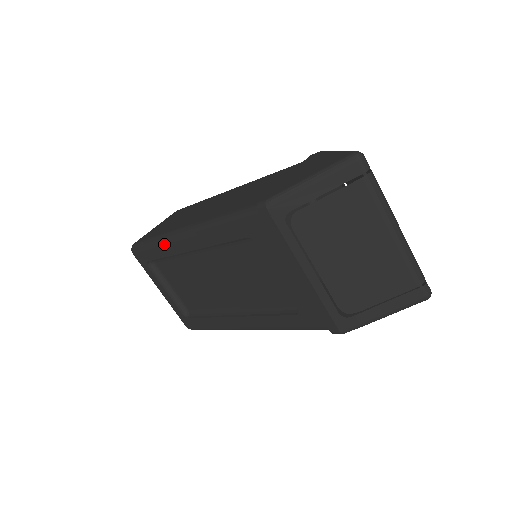
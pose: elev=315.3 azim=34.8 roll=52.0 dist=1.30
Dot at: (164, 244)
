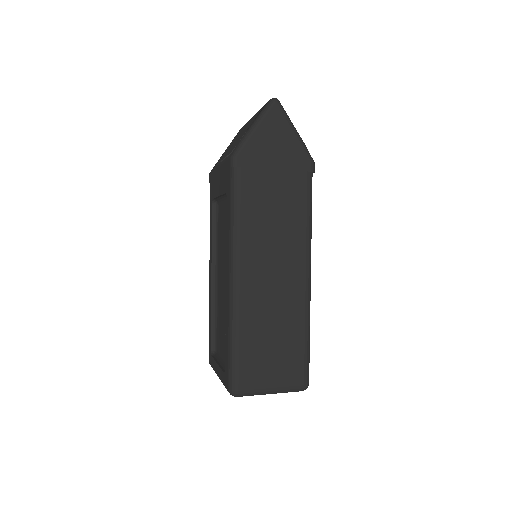
Dot at: (209, 304)
